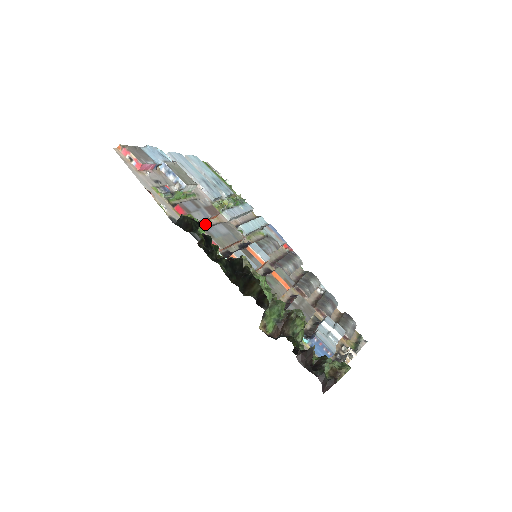
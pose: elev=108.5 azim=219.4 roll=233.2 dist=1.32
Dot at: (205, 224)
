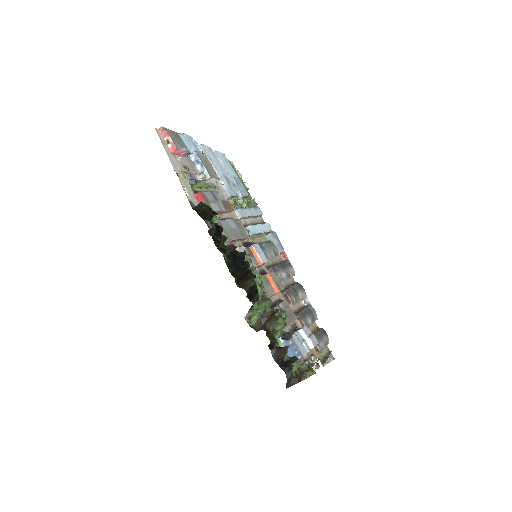
Dot at: (218, 216)
